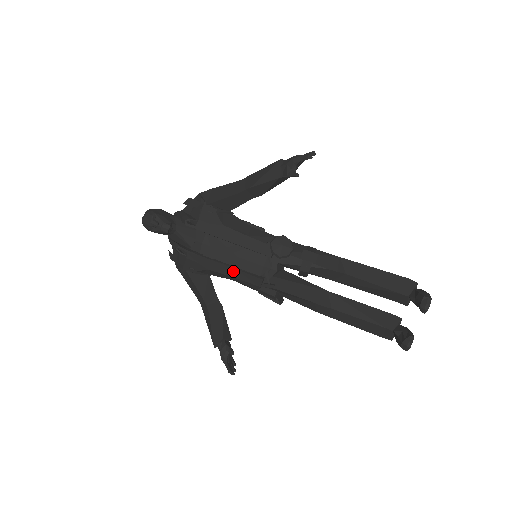
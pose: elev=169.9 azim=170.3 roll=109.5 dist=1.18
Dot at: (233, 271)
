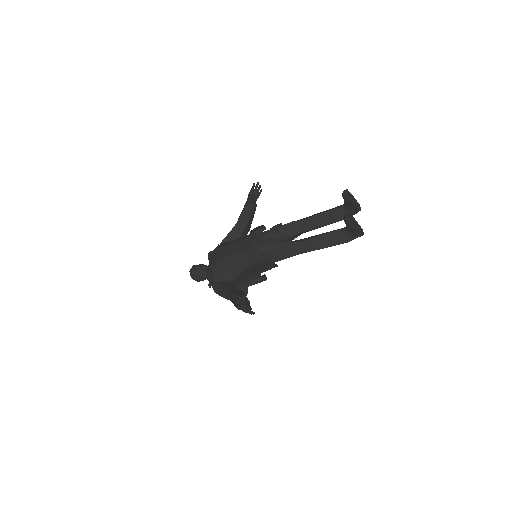
Dot at: (236, 257)
